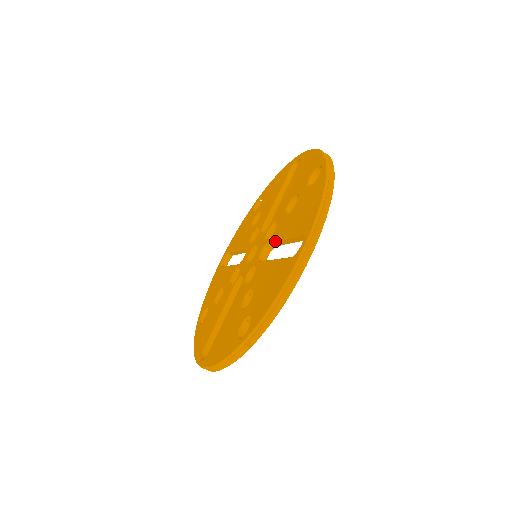
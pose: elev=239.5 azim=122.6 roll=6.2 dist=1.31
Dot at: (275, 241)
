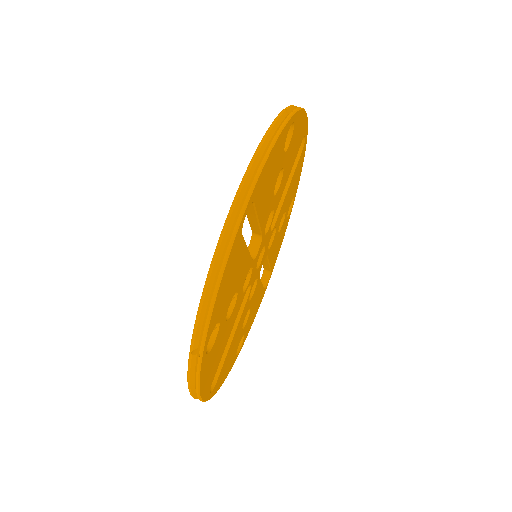
Dot at: (250, 226)
